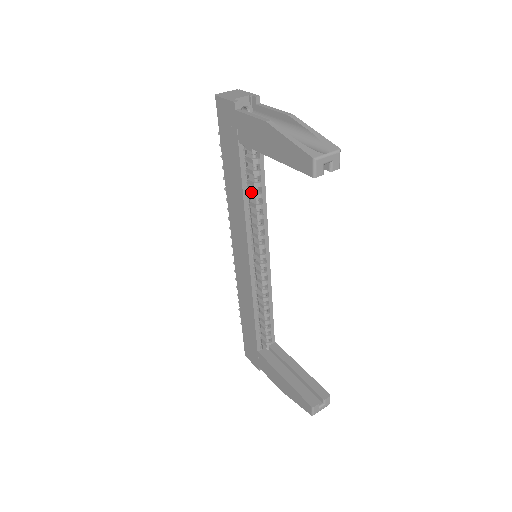
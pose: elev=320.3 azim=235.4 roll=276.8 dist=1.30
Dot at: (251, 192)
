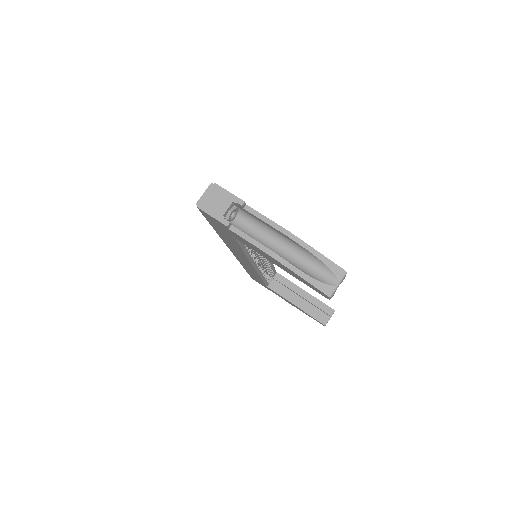
Dot at: occluded
